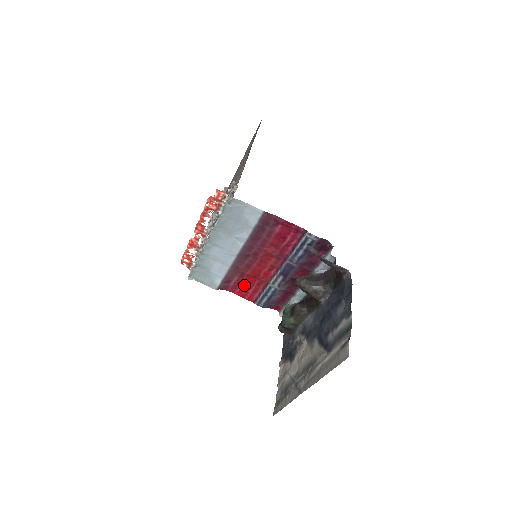
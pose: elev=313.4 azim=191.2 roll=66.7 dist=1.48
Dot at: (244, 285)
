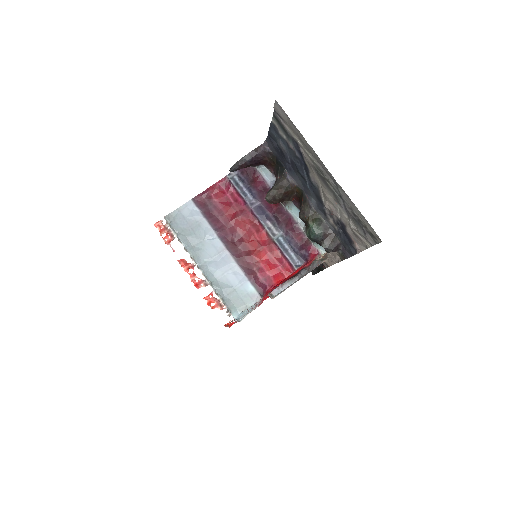
Dot at: (267, 267)
